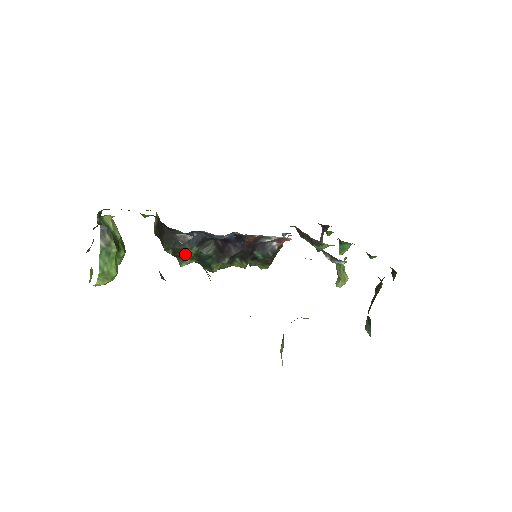
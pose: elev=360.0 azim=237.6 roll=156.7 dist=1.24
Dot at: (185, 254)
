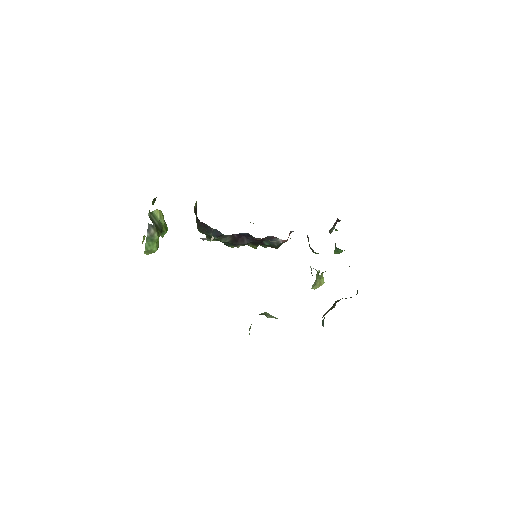
Dot at: (210, 237)
